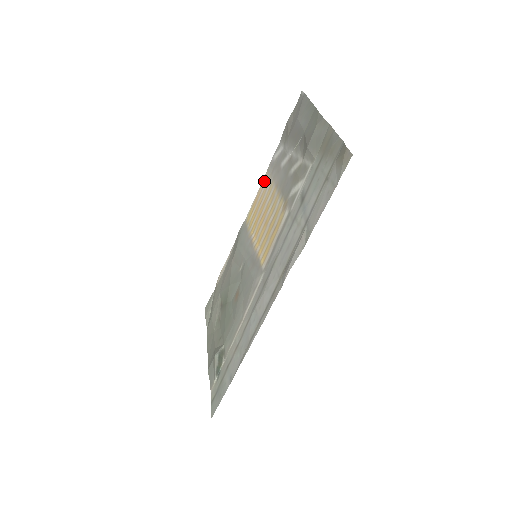
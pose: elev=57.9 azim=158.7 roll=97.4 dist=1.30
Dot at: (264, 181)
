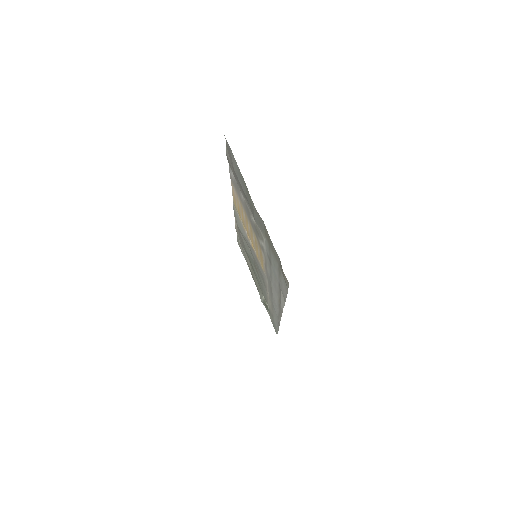
Dot at: (233, 187)
